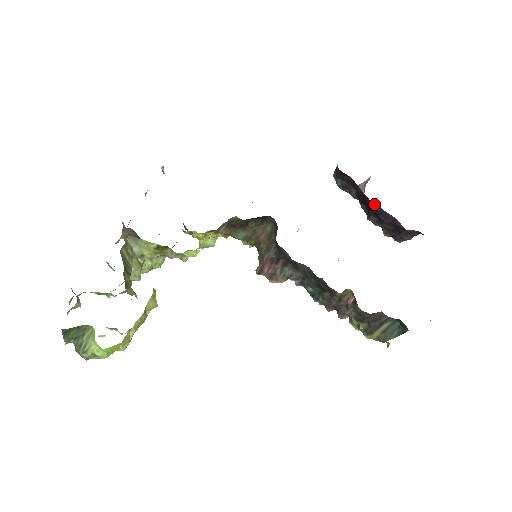
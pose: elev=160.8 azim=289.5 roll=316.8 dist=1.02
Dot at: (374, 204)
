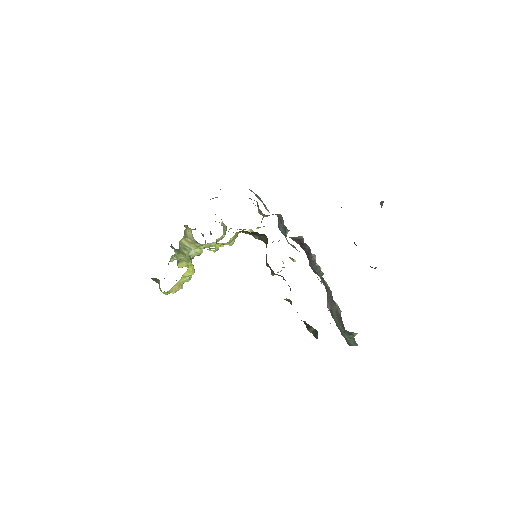
Dot at: occluded
